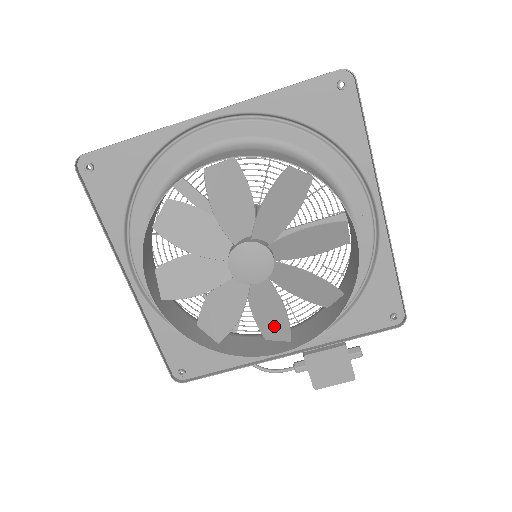
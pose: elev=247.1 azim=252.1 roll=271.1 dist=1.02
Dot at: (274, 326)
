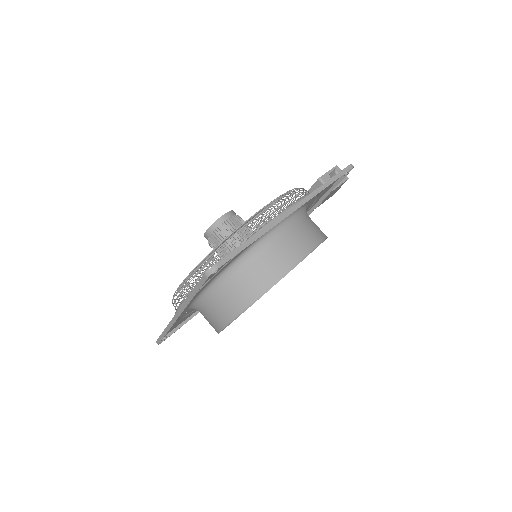
Dot at: occluded
